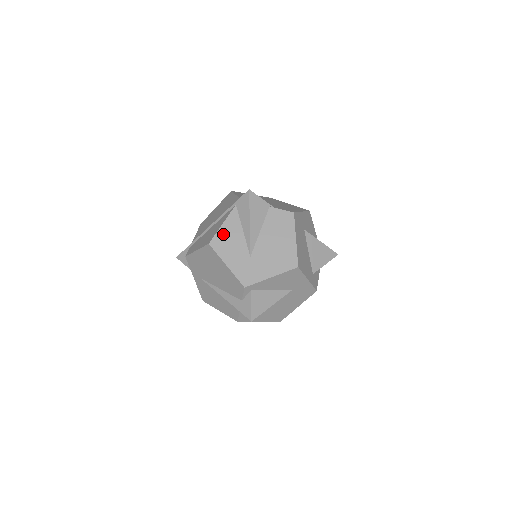
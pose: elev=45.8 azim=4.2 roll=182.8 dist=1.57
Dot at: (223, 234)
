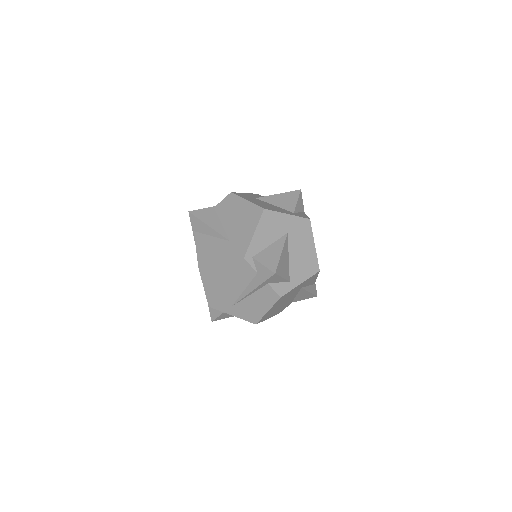
Dot at: (201, 252)
